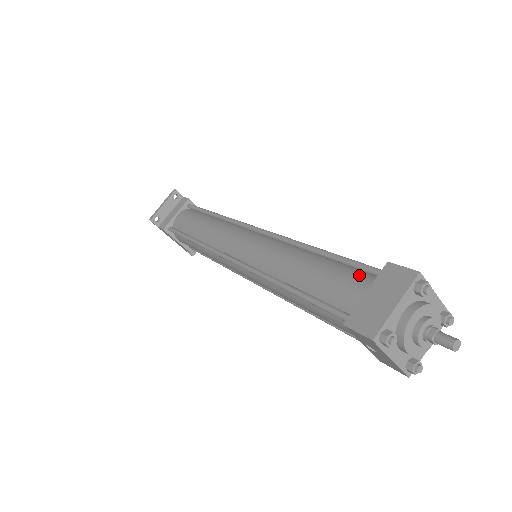
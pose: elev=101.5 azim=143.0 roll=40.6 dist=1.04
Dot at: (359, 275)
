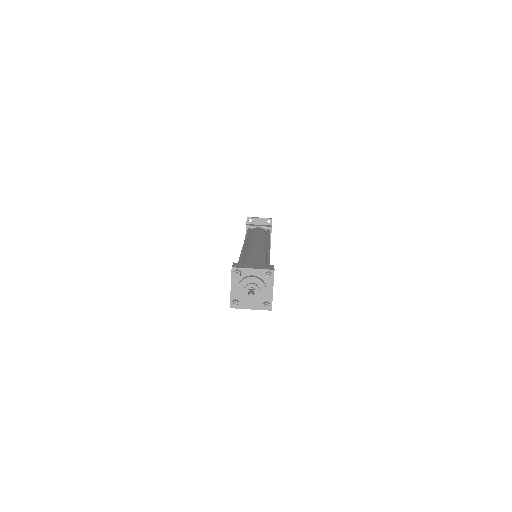
Dot at: occluded
